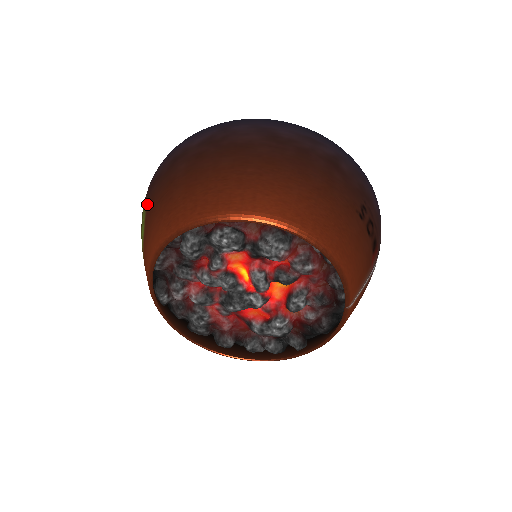
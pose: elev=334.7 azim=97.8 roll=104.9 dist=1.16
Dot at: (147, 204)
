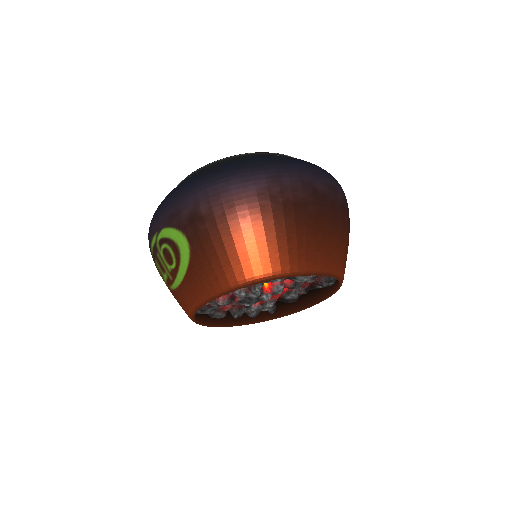
Dot at: (194, 238)
